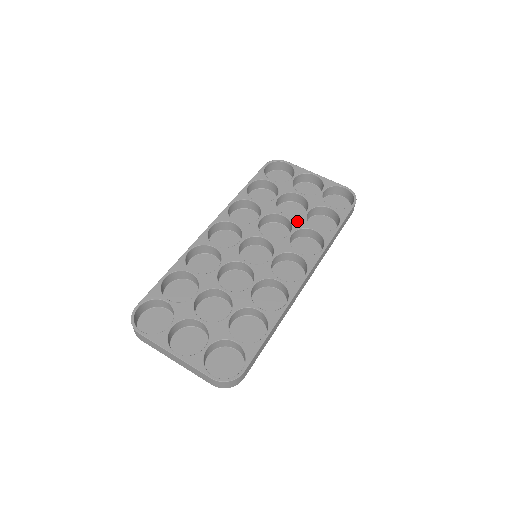
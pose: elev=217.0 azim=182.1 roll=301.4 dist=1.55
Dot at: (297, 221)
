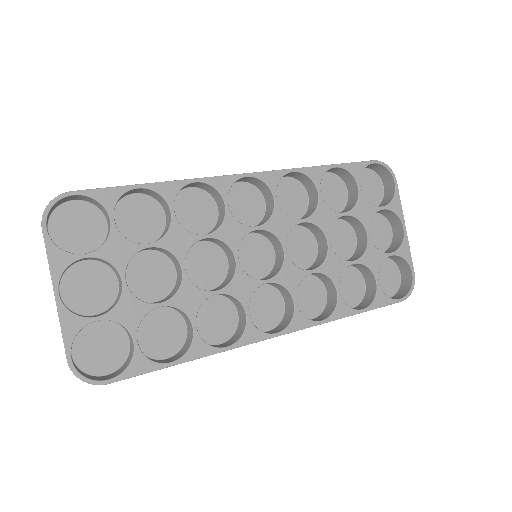
Dot at: (333, 263)
